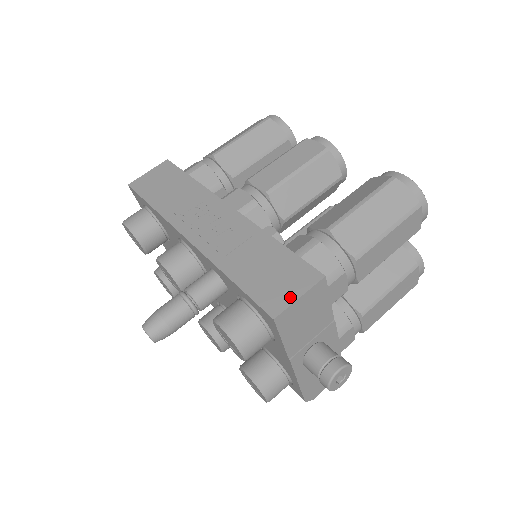
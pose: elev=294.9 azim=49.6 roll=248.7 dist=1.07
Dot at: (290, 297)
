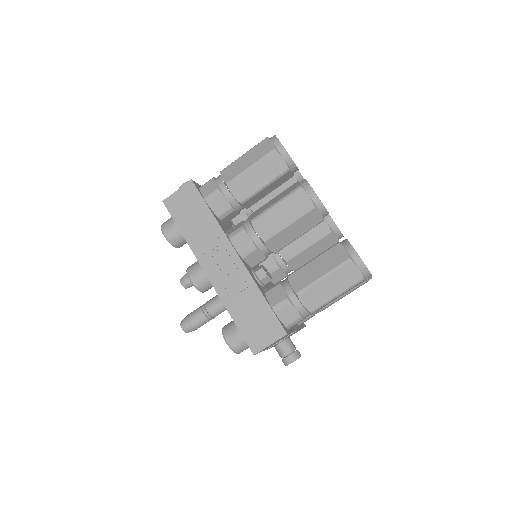
Dot at: (265, 343)
